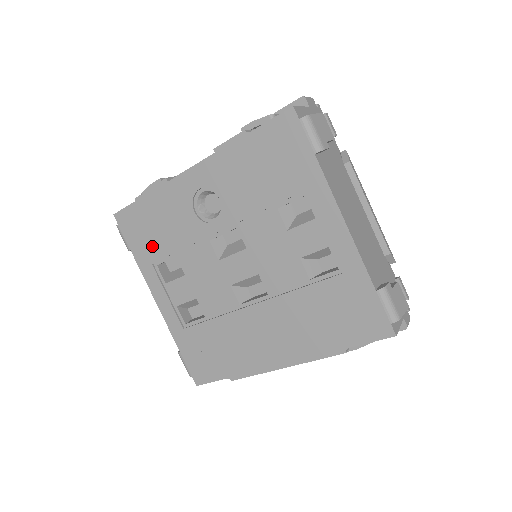
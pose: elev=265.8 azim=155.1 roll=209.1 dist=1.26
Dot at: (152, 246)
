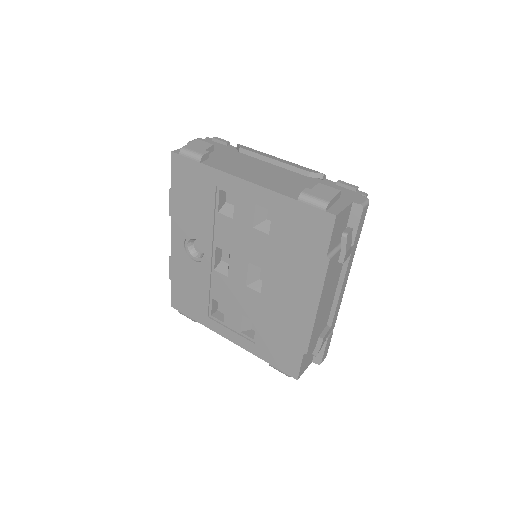
Dot at: (198, 305)
